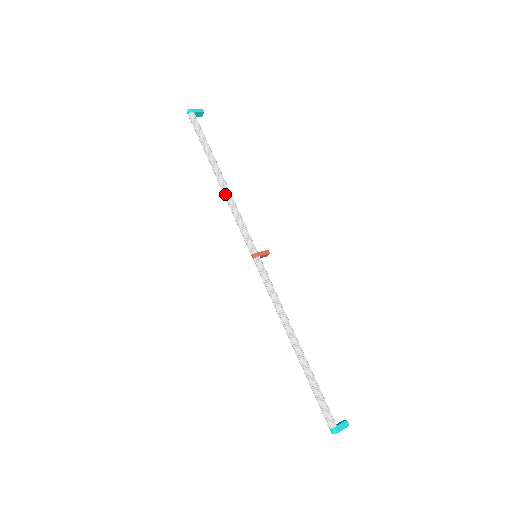
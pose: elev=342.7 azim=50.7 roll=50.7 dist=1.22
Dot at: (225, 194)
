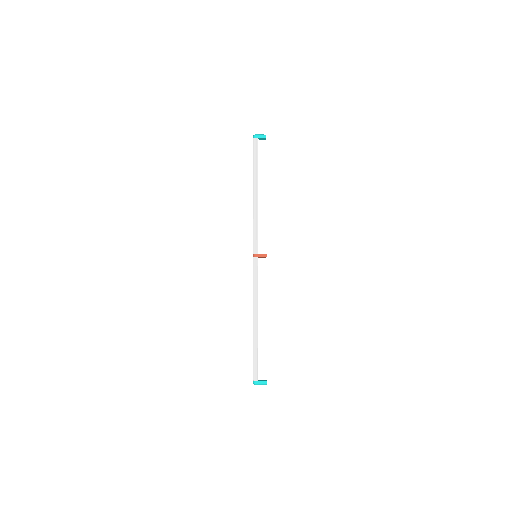
Dot at: (253, 206)
